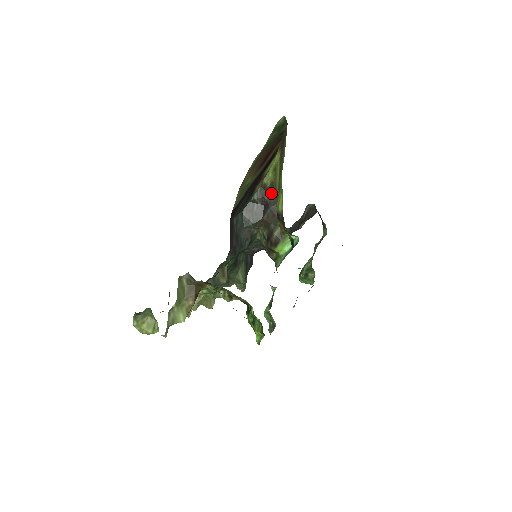
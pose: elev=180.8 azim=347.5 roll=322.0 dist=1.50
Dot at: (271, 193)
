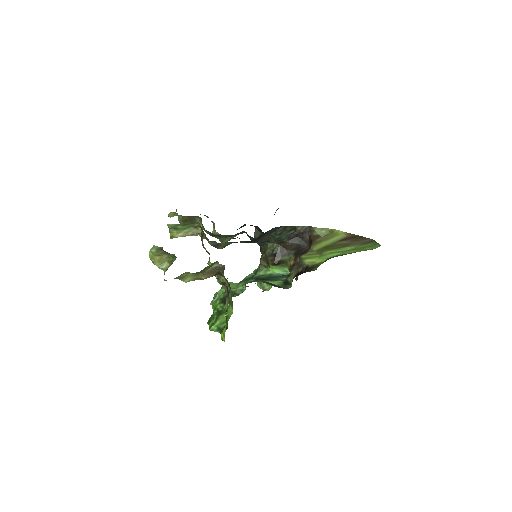
Dot at: (310, 237)
